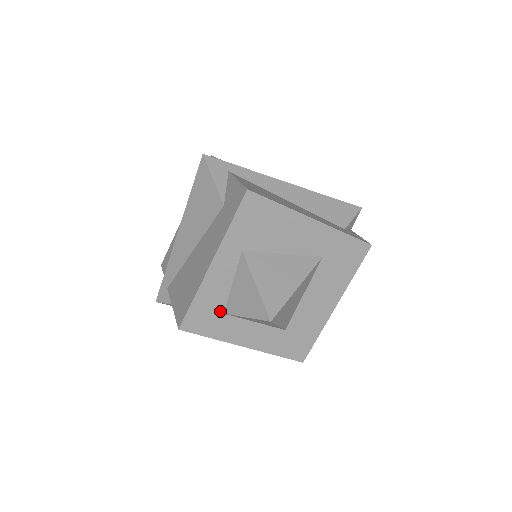
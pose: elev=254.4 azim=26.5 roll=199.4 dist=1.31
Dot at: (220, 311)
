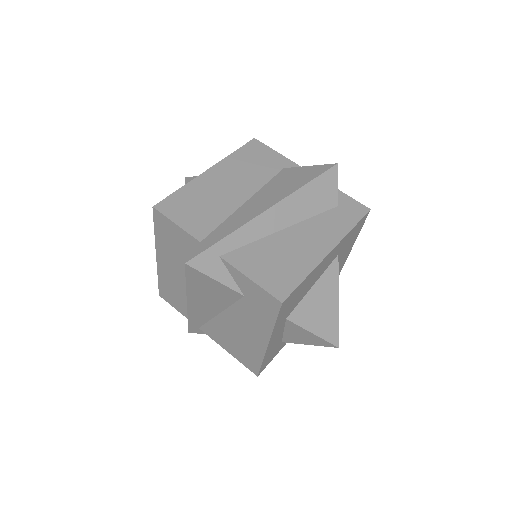
Dot at: (279, 344)
